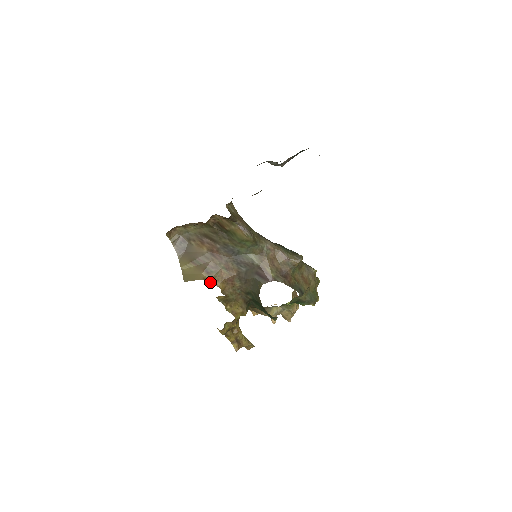
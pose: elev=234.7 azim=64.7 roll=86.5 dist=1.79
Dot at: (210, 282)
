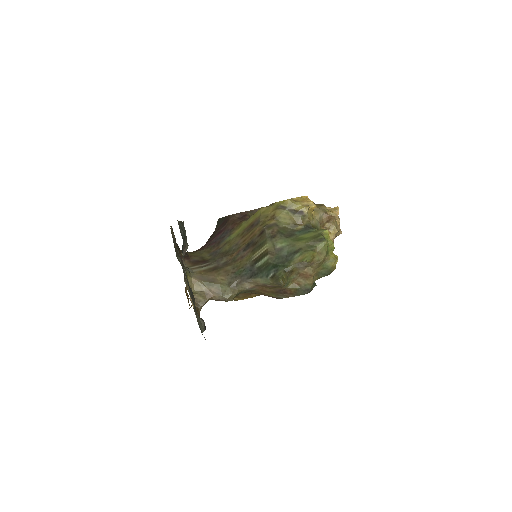
Dot at: (242, 299)
